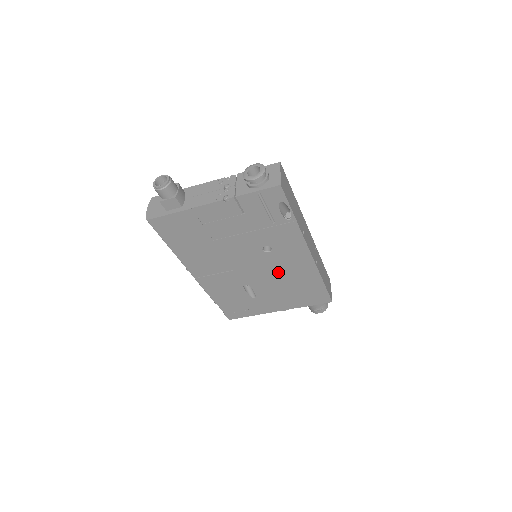
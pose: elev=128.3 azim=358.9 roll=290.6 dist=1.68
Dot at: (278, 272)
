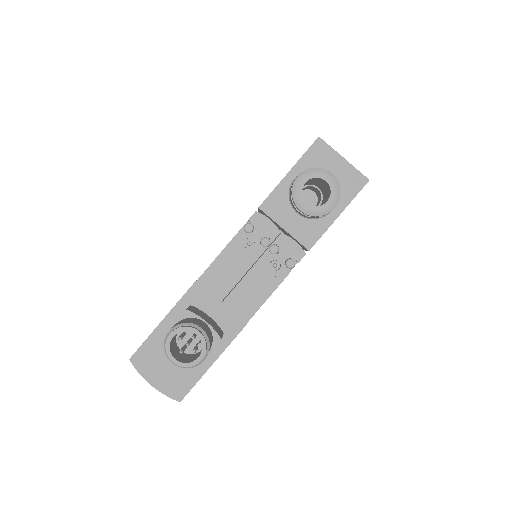
Dot at: occluded
